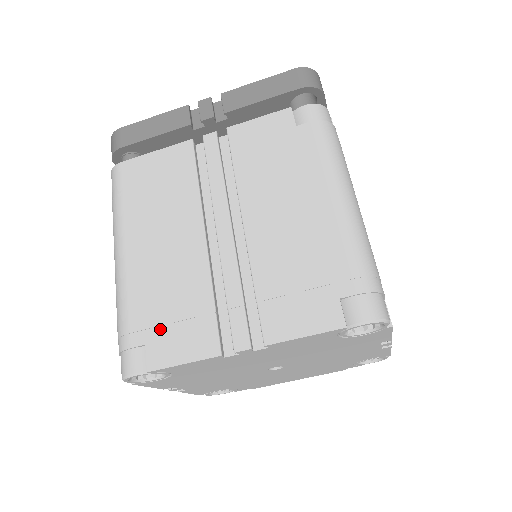
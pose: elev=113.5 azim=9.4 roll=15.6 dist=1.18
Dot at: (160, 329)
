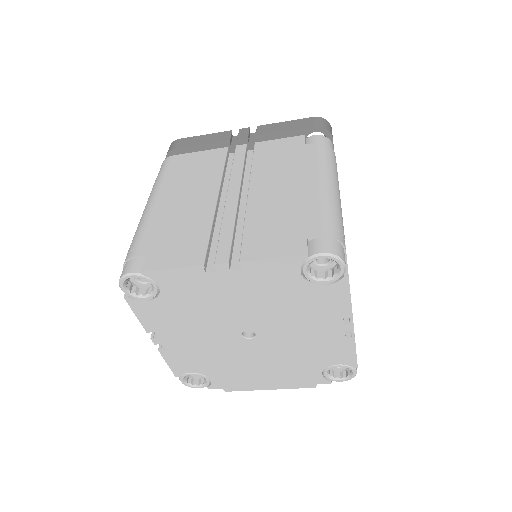
Dot at: (162, 247)
